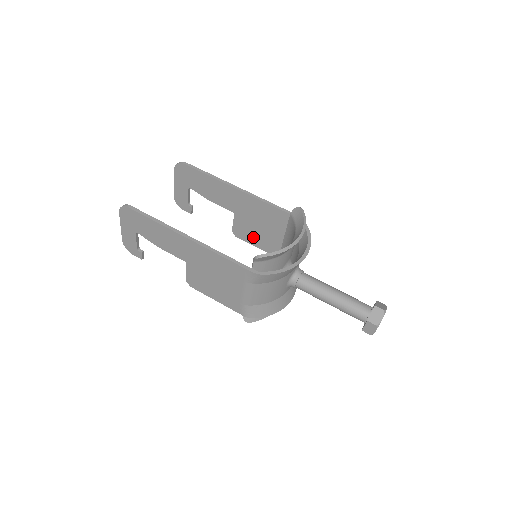
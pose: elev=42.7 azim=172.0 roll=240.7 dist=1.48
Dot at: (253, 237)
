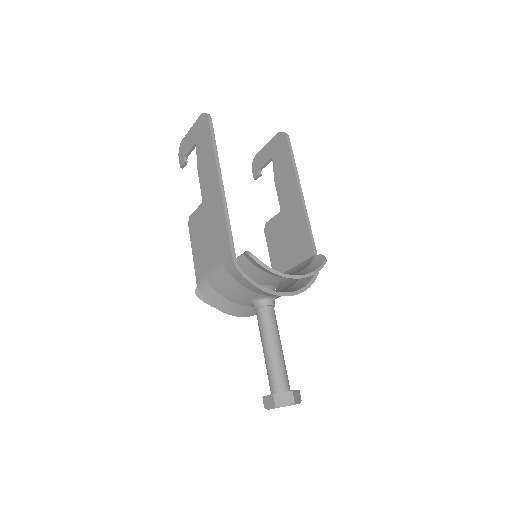
Dot at: (274, 244)
